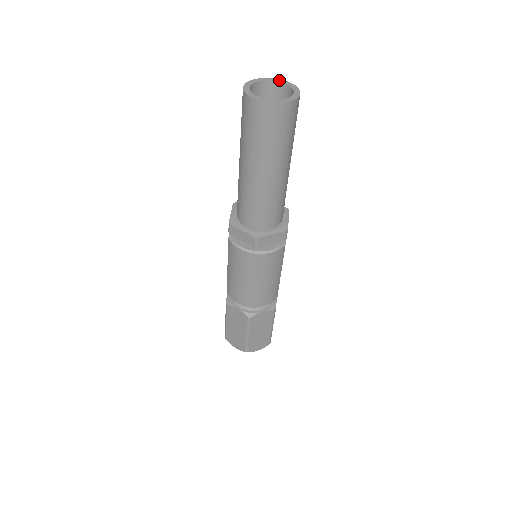
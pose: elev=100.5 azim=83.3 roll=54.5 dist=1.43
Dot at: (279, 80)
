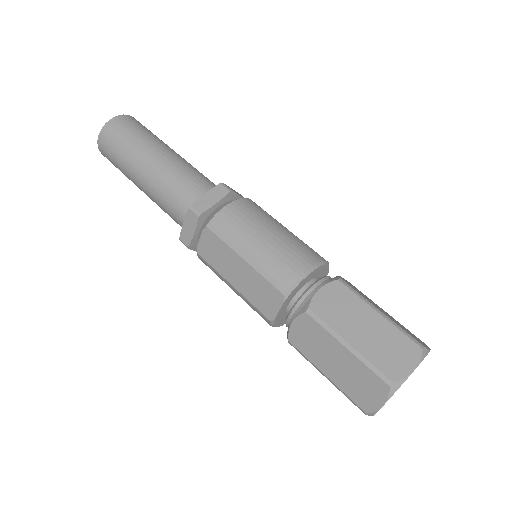
Dot at: occluded
